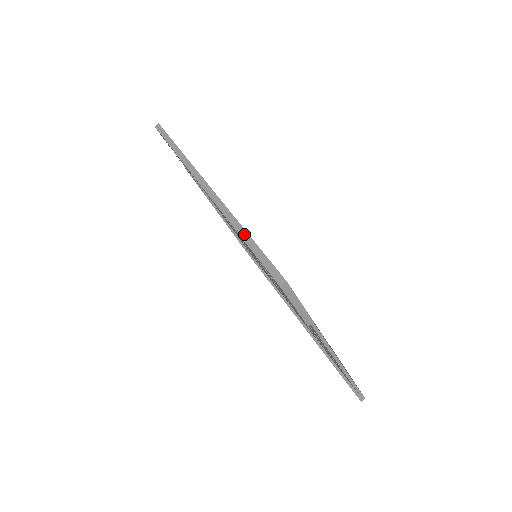
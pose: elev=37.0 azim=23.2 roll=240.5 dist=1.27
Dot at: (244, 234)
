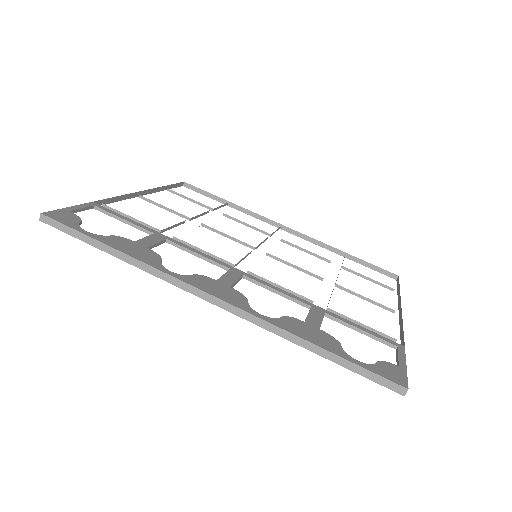
Dot at: (318, 350)
